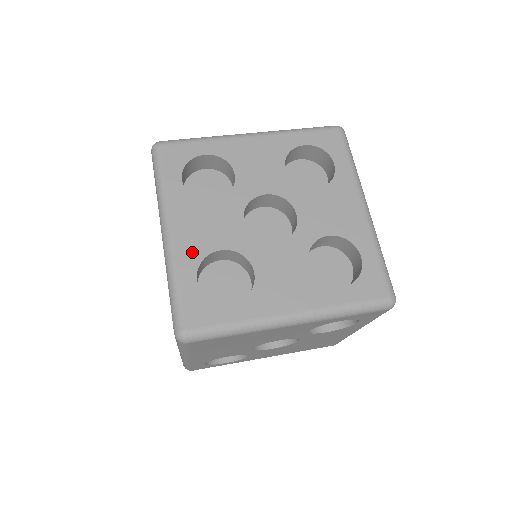
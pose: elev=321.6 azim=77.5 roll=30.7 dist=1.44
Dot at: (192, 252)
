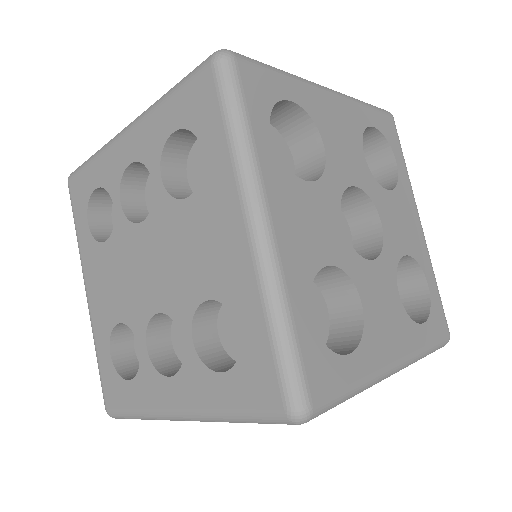
Dot at: (301, 266)
